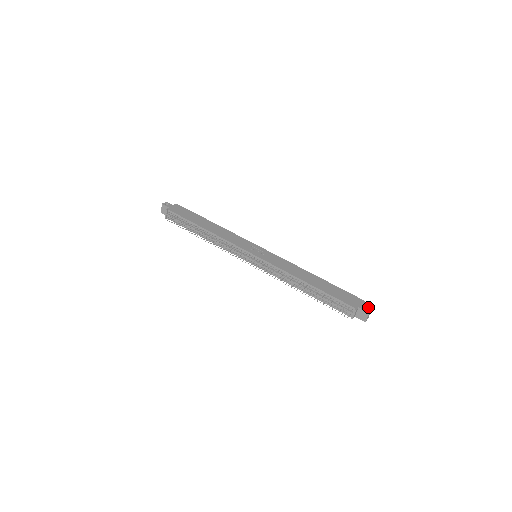
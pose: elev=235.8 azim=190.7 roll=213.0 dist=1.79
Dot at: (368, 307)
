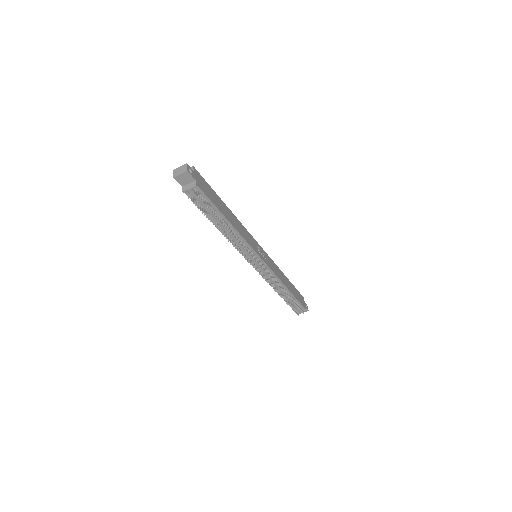
Dot at: occluded
